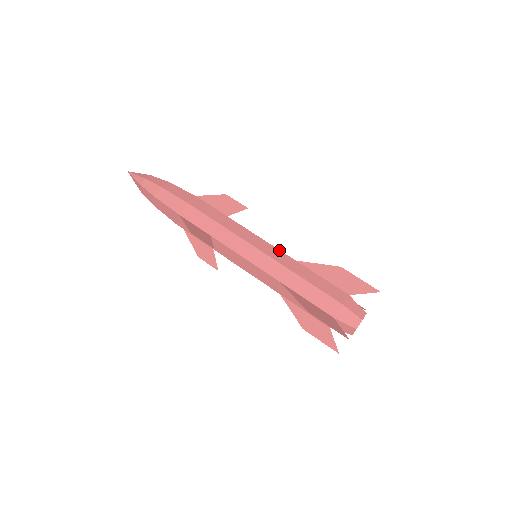
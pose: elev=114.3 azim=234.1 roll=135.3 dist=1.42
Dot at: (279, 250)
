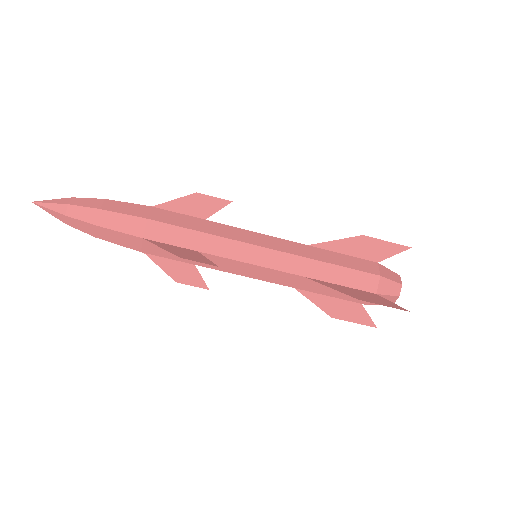
Dot at: (285, 240)
